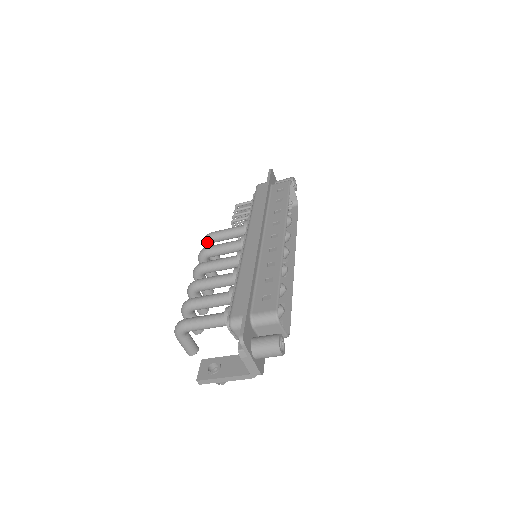
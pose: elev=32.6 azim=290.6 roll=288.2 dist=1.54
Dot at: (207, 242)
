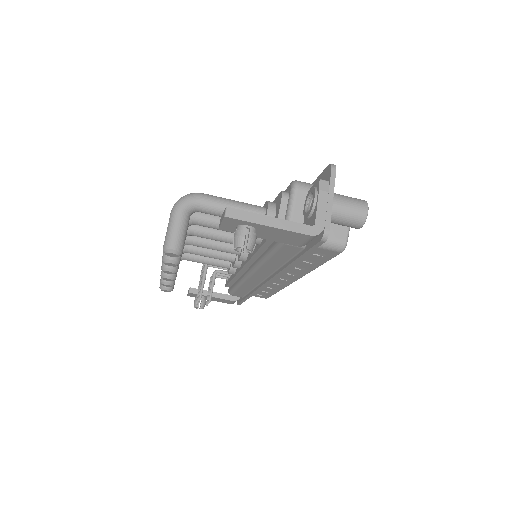
Dot at: occluded
